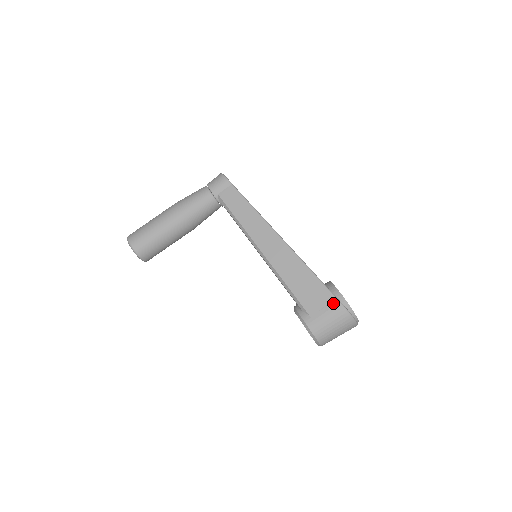
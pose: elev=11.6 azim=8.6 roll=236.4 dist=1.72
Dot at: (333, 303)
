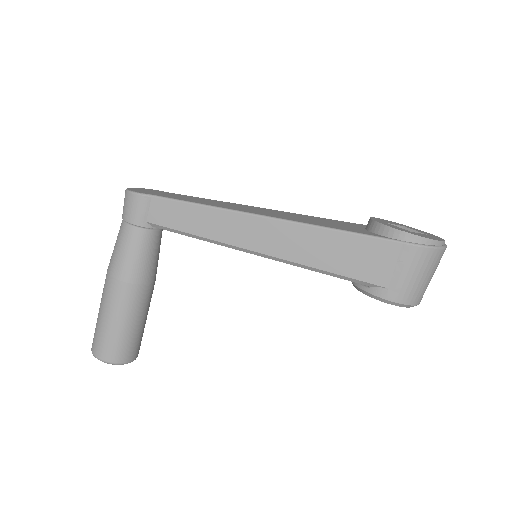
Dot at: (404, 252)
